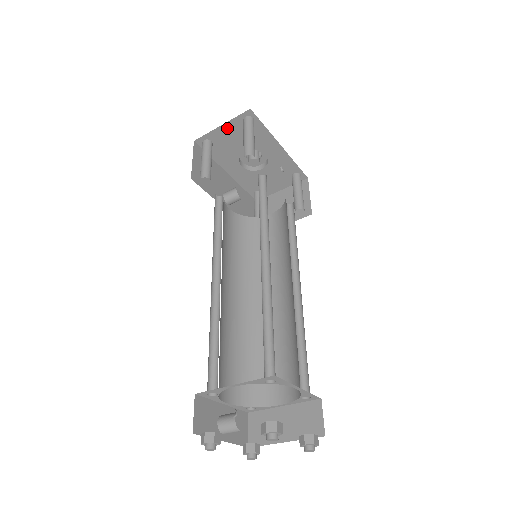
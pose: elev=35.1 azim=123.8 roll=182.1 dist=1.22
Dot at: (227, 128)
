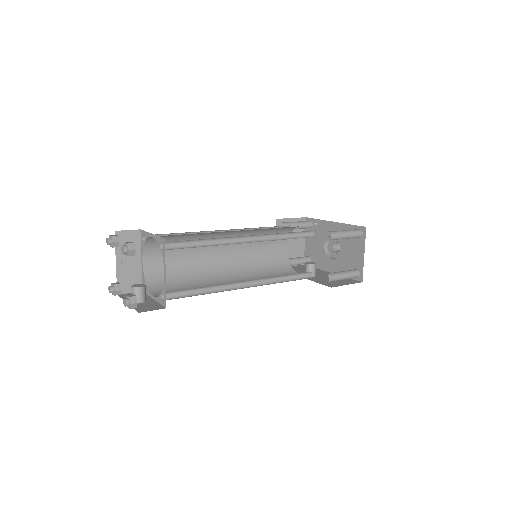
Dot at: (308, 240)
